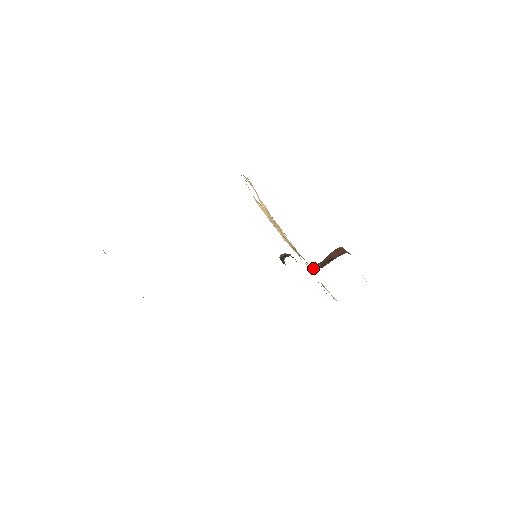
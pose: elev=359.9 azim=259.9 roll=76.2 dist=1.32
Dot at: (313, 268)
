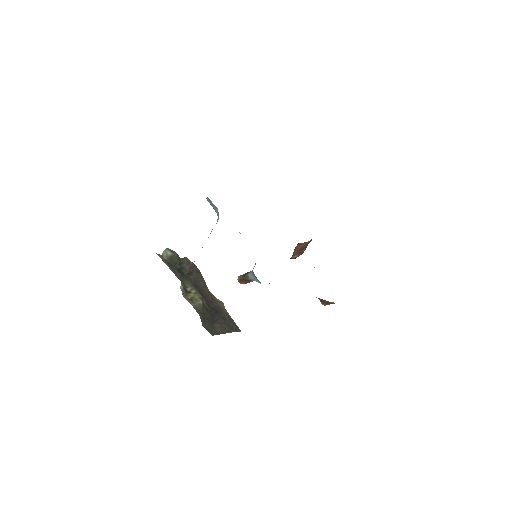
Dot at: (294, 258)
